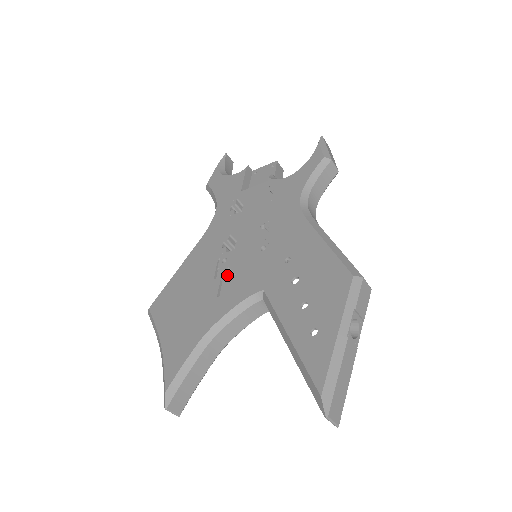
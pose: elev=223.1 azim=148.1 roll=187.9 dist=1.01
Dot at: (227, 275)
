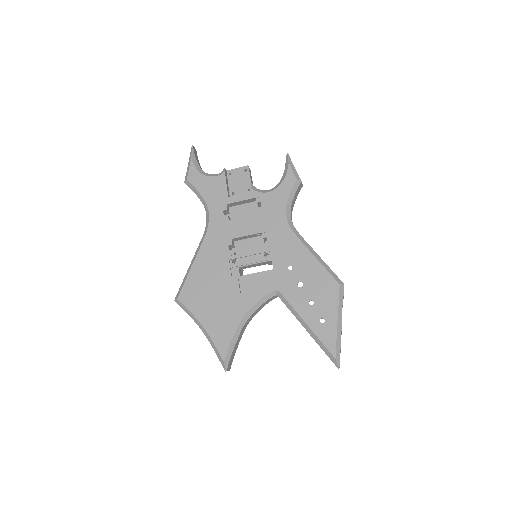
Dot at: (240, 273)
